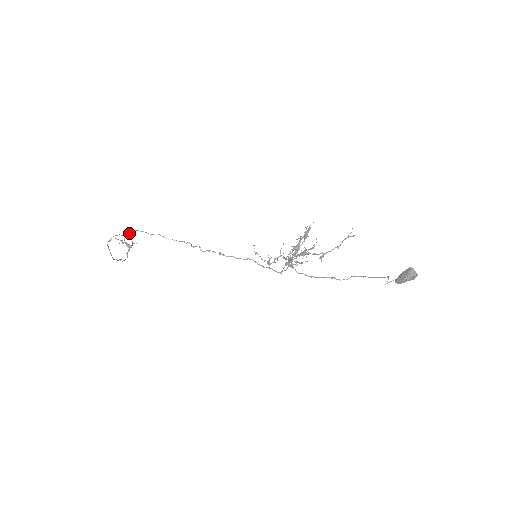
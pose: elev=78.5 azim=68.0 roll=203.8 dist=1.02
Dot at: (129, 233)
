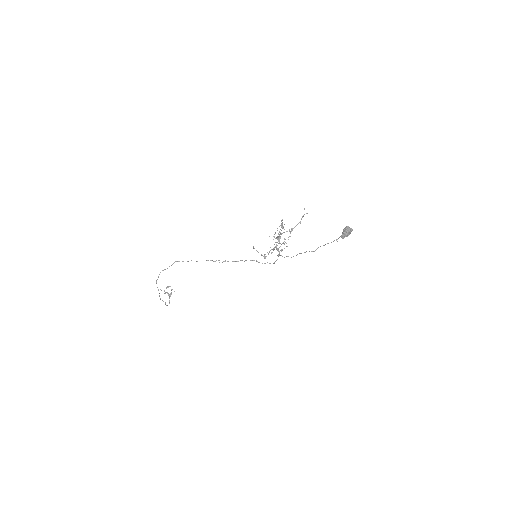
Dot at: (171, 265)
